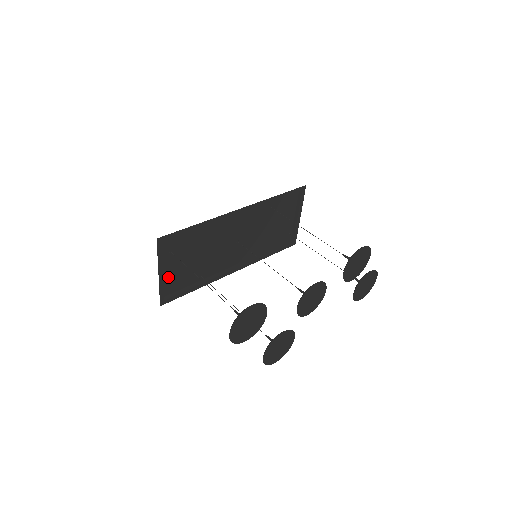
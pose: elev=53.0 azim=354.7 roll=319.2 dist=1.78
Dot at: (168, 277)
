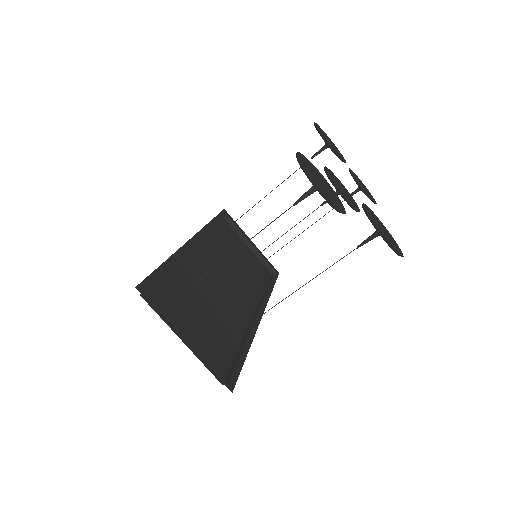
Dot at: (201, 351)
